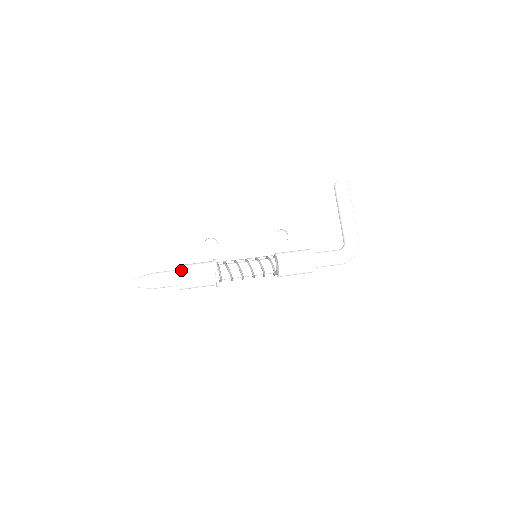
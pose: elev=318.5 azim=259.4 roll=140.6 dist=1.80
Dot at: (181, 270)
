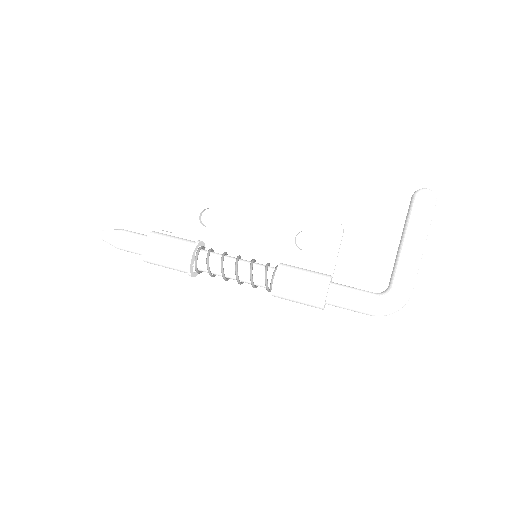
Dot at: (151, 241)
